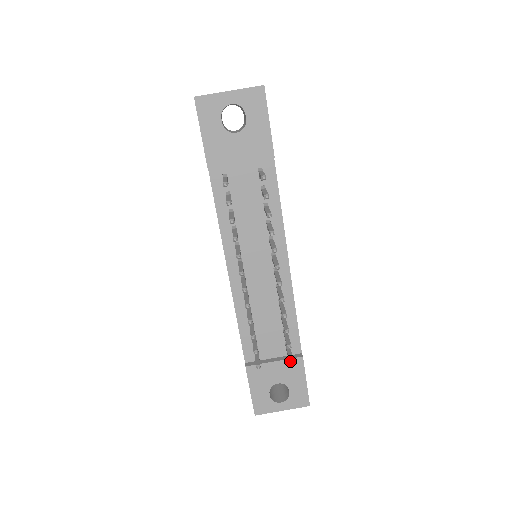
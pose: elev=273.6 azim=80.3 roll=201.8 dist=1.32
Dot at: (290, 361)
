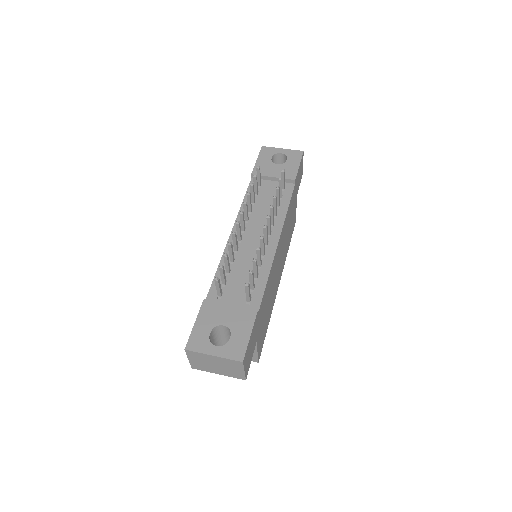
Dot at: occluded
